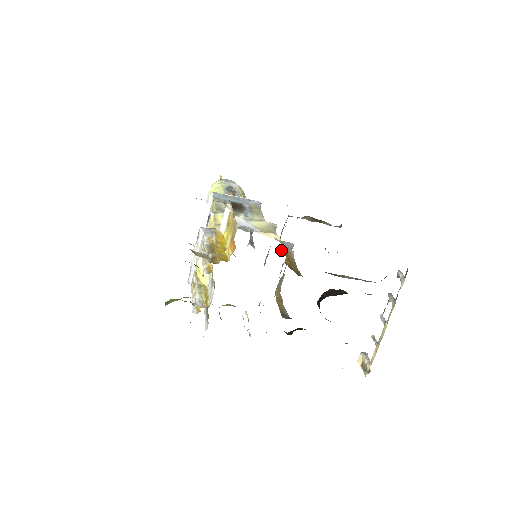
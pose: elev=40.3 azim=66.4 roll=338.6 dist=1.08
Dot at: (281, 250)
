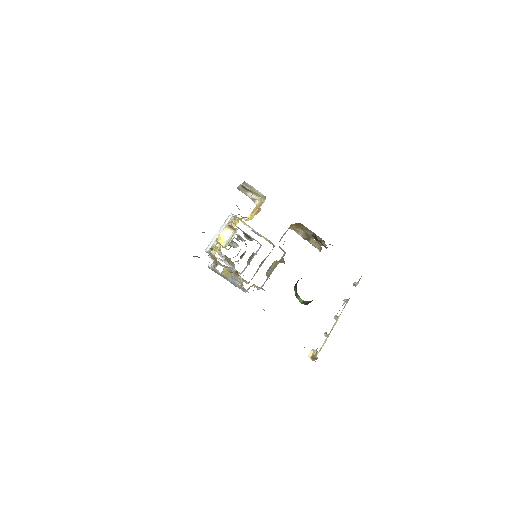
Dot at: occluded
